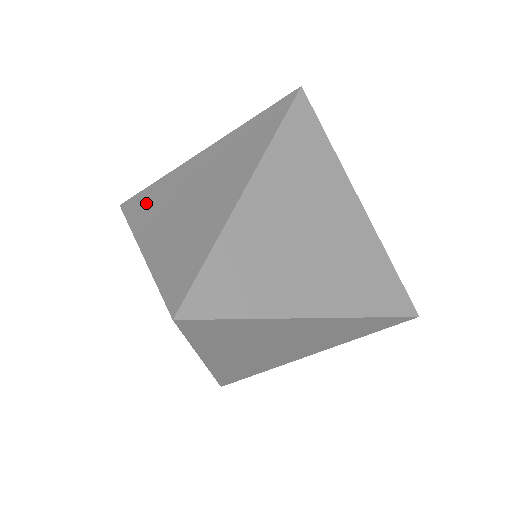
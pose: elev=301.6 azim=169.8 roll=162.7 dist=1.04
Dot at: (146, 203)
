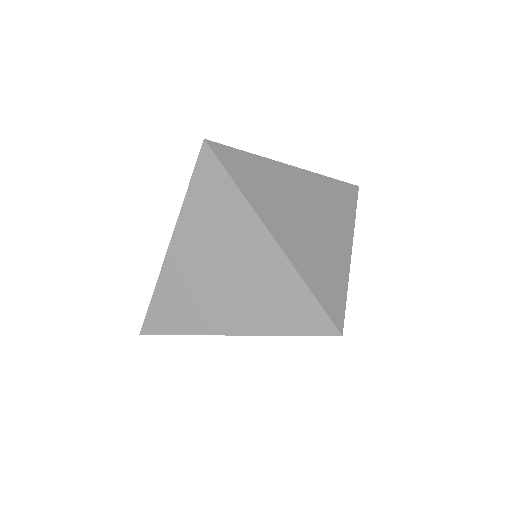
Dot at: occluded
